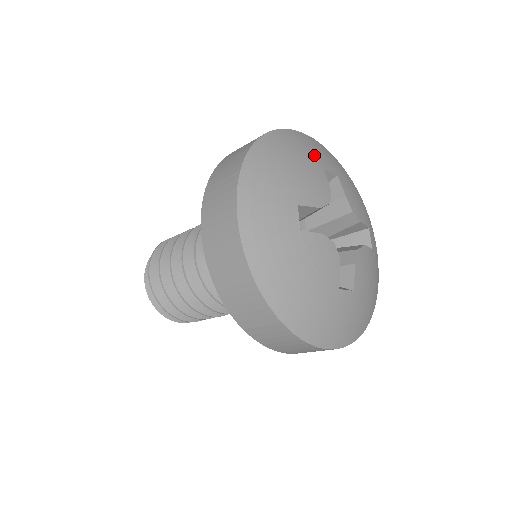
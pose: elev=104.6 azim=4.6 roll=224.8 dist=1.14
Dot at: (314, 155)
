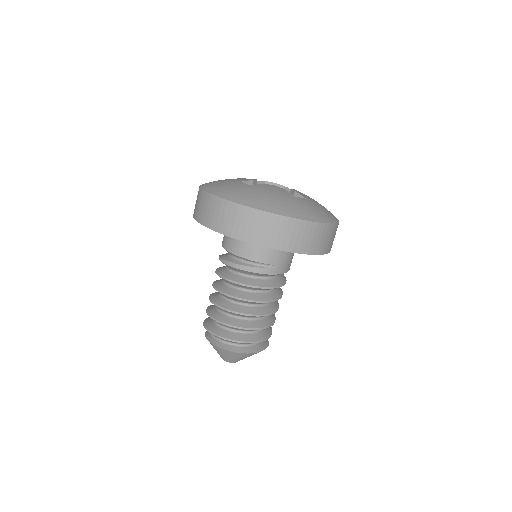
Dot at: occluded
